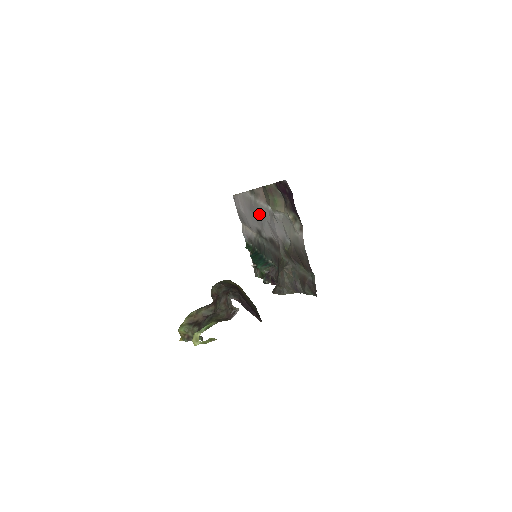
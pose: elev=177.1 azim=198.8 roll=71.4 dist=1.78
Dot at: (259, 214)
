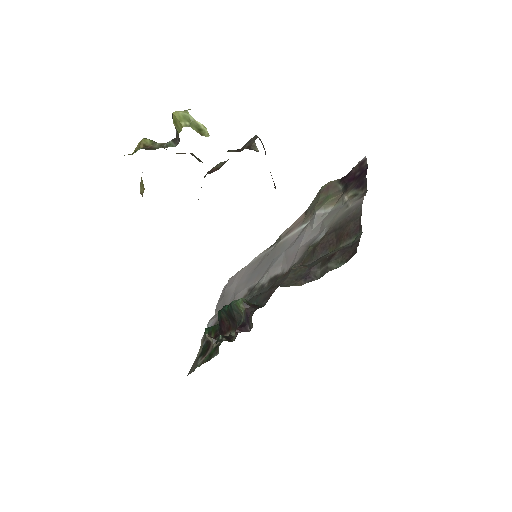
Dot at: (272, 256)
